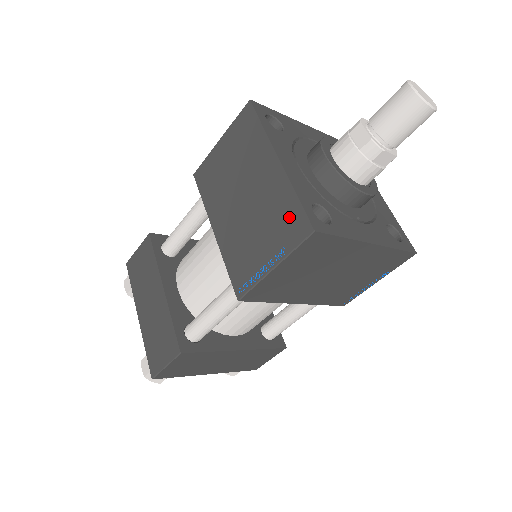
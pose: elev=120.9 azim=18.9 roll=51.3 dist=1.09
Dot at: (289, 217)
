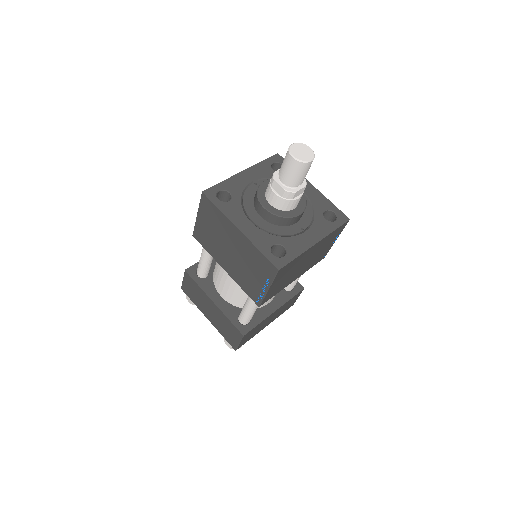
Dot at: (262, 263)
